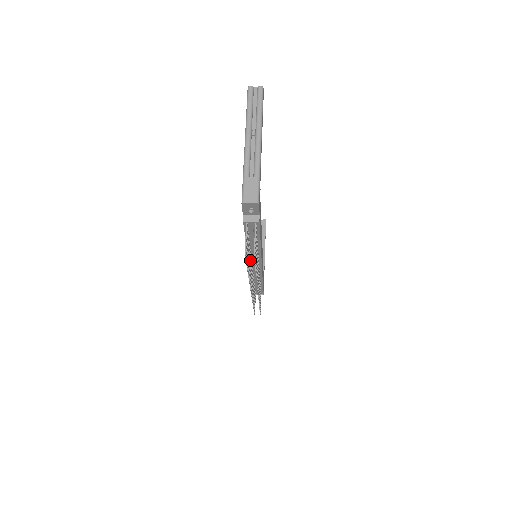
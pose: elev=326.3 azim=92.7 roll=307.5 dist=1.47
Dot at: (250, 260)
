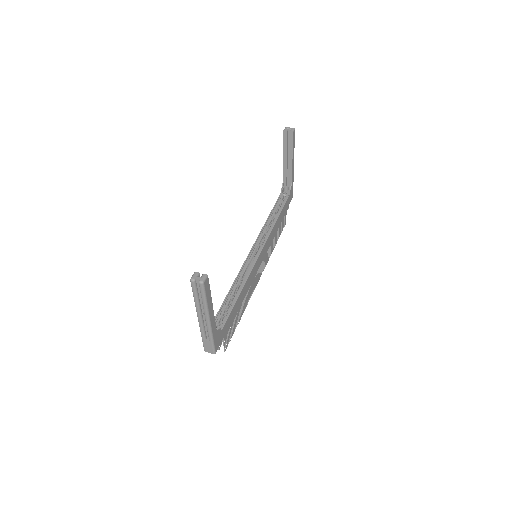
Dot at: occluded
